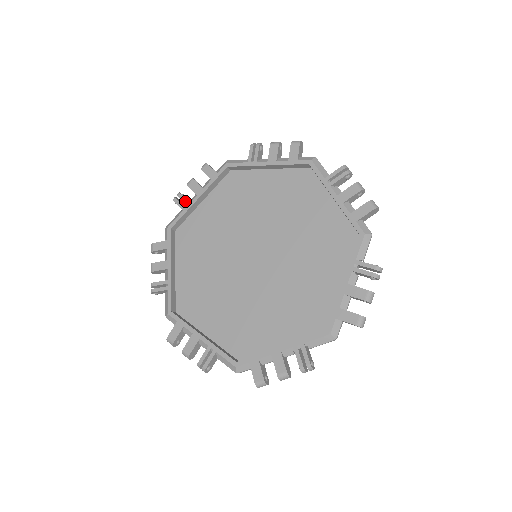
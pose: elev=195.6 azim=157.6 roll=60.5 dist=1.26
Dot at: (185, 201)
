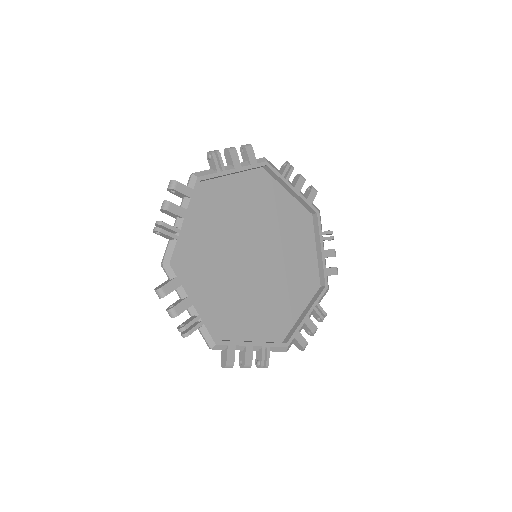
Dot at: (174, 229)
